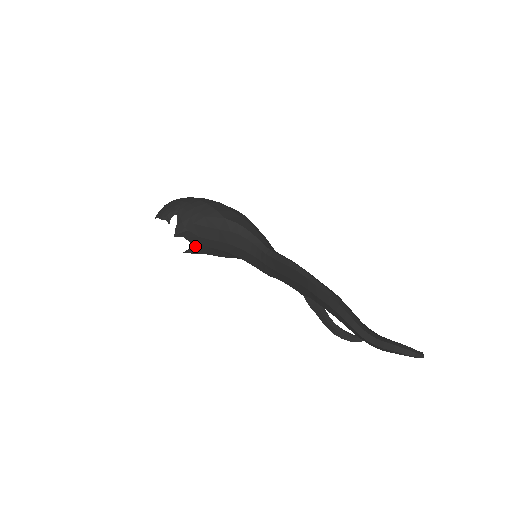
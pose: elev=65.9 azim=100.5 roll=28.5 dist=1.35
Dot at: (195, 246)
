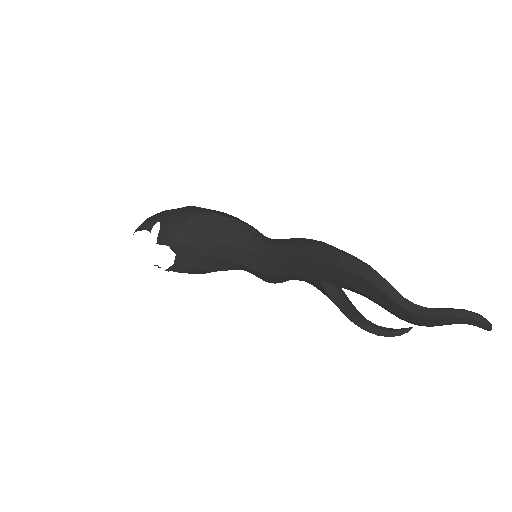
Dot at: (181, 258)
